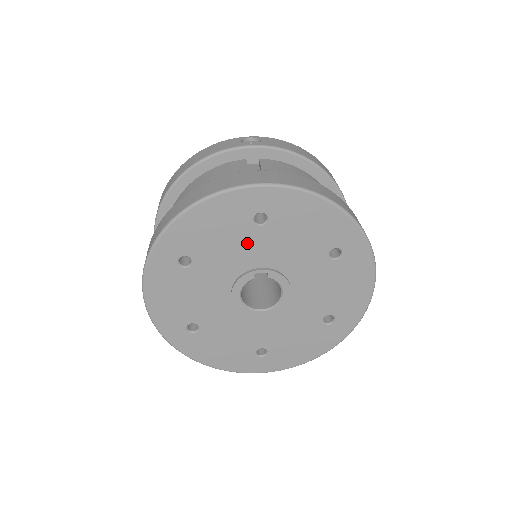
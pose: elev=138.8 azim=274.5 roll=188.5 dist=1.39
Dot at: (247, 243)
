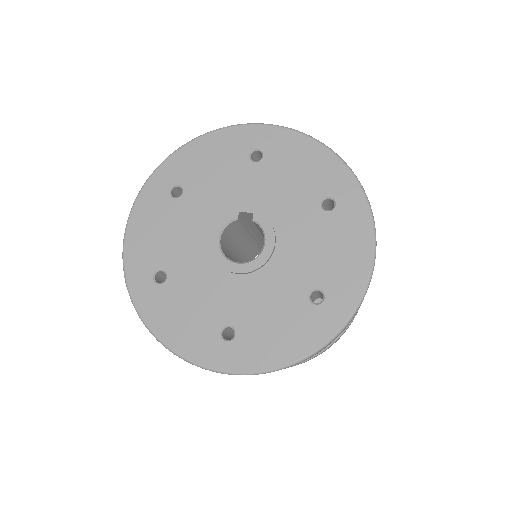
Dot at: (239, 179)
